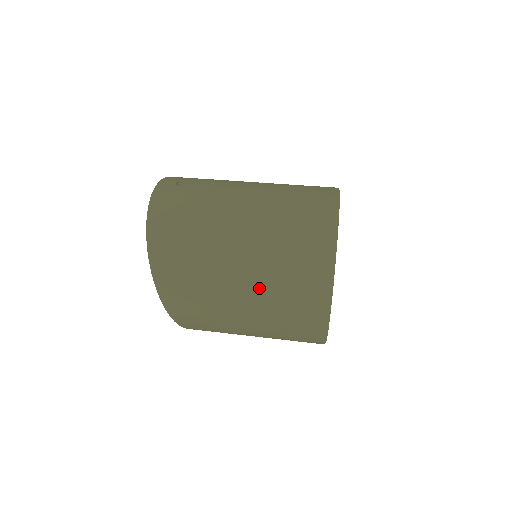
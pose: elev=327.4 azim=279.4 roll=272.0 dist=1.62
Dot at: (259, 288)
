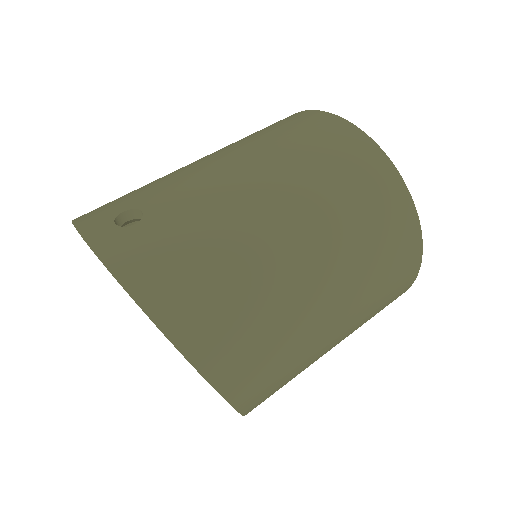
Dot at: (353, 289)
